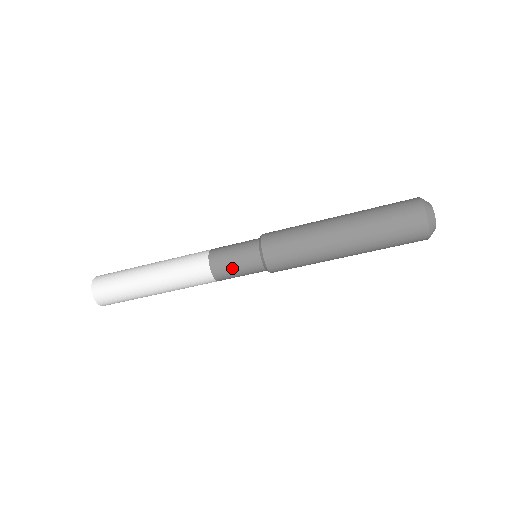
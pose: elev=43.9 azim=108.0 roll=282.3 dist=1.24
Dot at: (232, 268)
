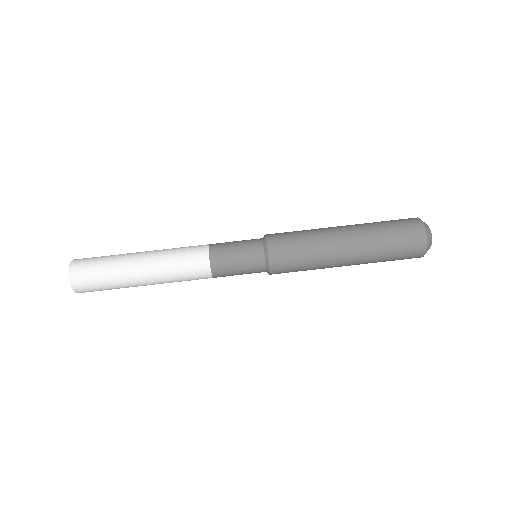
Dot at: (231, 242)
